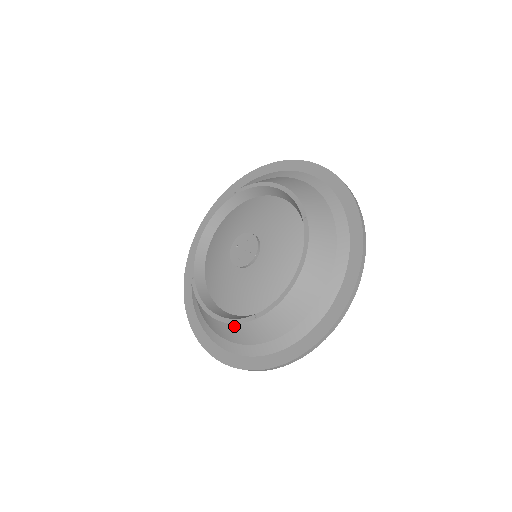
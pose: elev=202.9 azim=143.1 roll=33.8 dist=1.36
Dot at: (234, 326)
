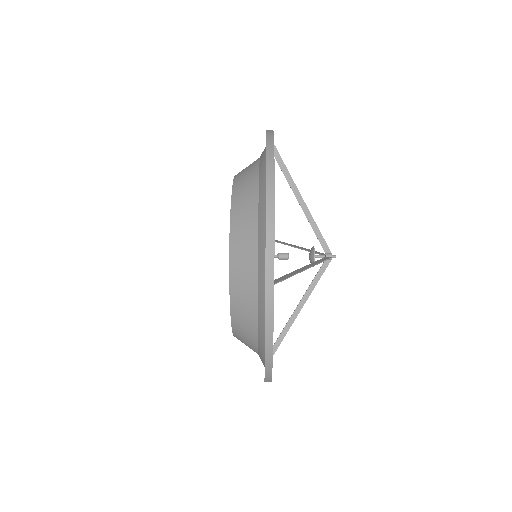
Dot at: occluded
